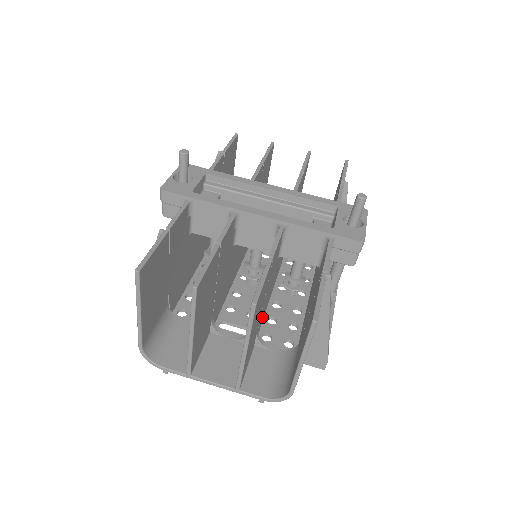
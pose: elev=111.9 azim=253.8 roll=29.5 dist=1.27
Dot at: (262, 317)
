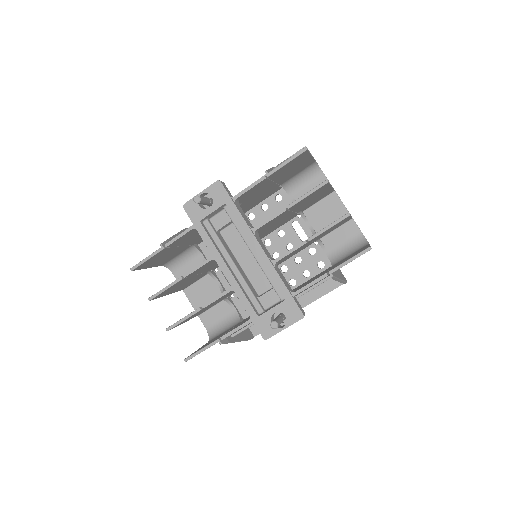
Dot at: occluded
